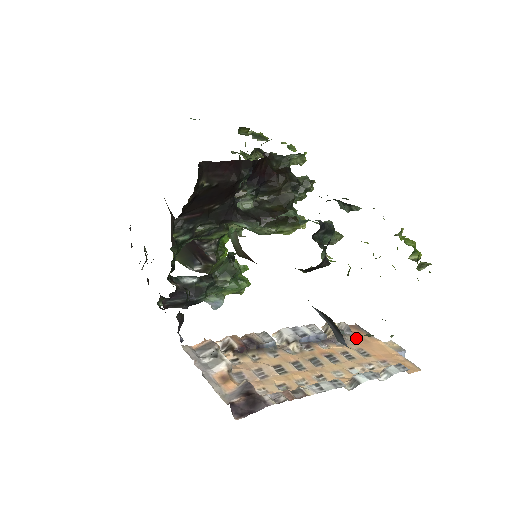
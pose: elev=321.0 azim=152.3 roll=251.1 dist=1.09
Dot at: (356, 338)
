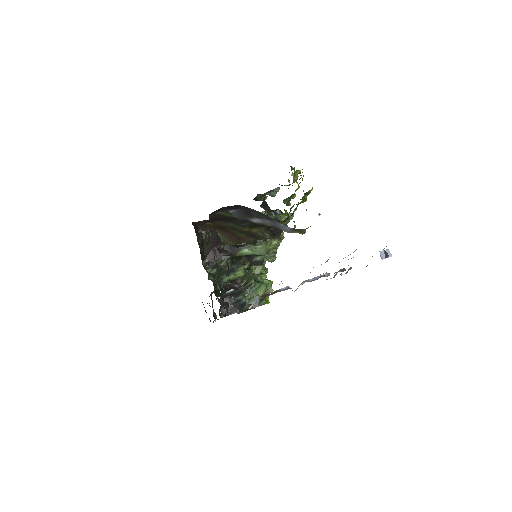
Dot at: occluded
